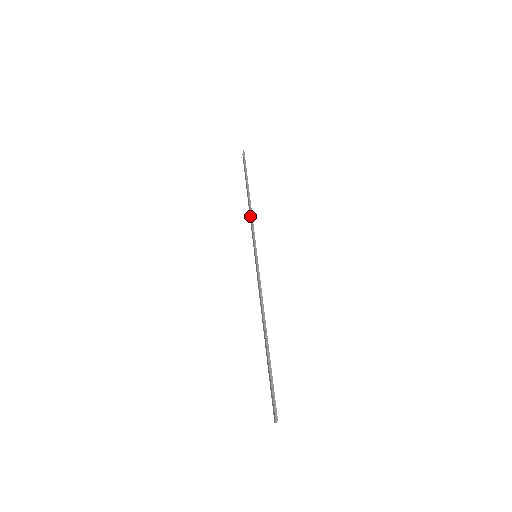
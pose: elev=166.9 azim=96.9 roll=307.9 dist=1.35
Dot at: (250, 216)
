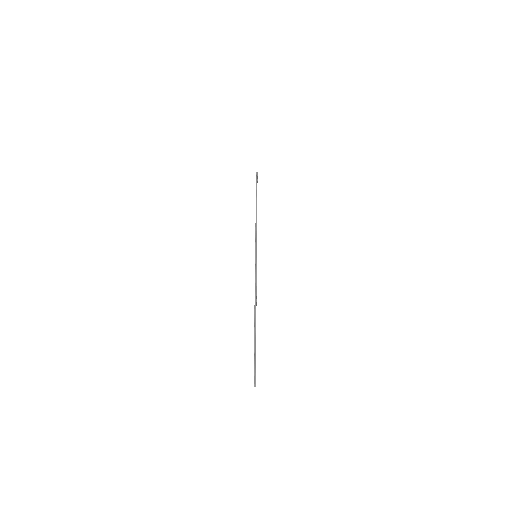
Dot at: (255, 224)
